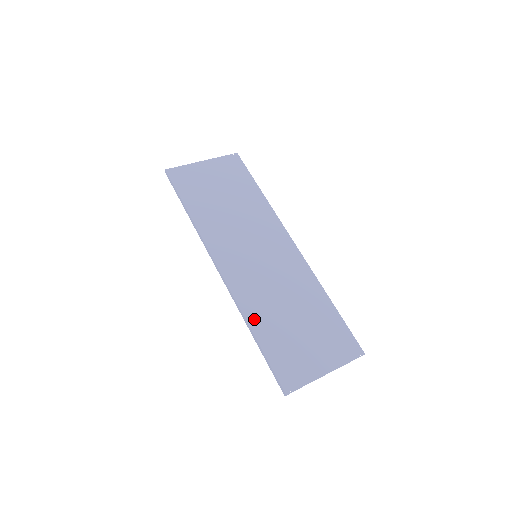
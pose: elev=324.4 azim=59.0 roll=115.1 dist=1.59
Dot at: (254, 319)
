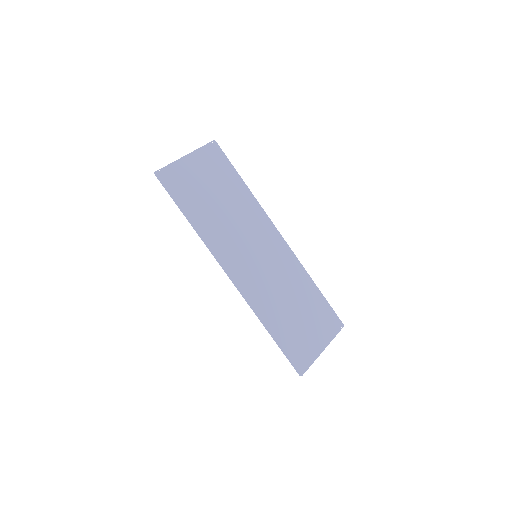
Dot at: (268, 318)
